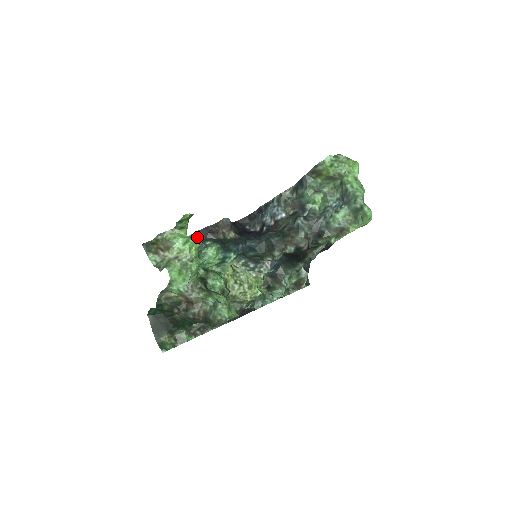
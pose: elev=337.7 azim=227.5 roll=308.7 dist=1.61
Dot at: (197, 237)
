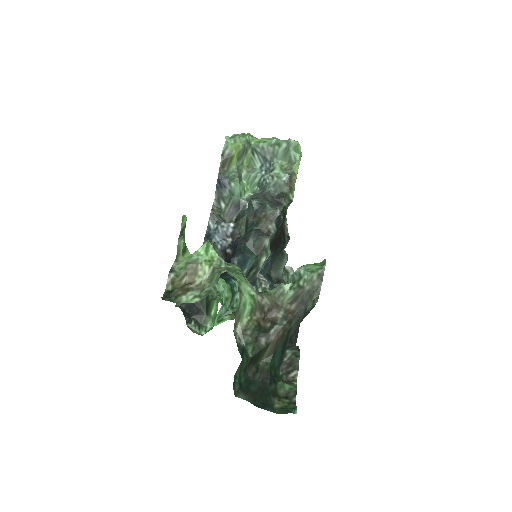
Dot at: occluded
